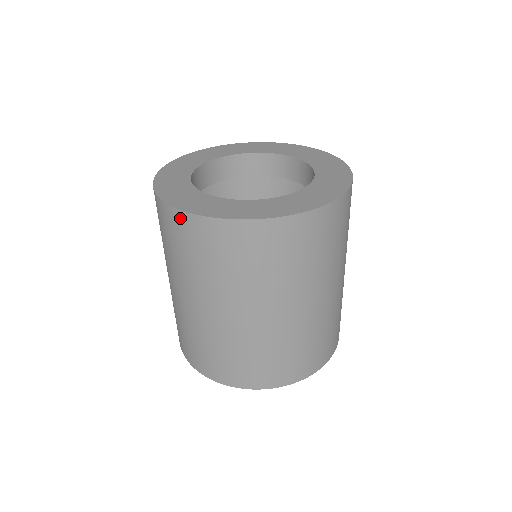
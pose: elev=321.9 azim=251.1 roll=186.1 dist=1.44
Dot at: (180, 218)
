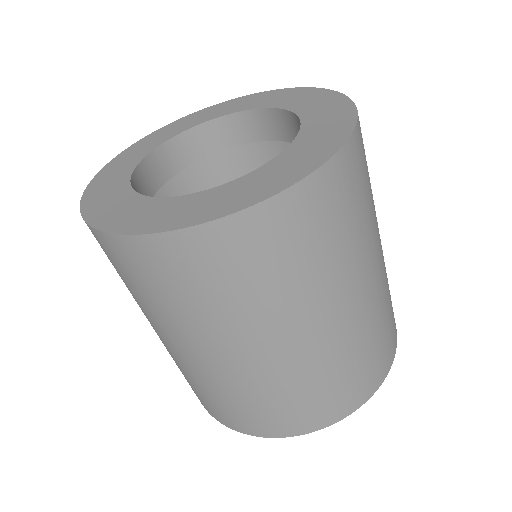
Dot at: (199, 239)
